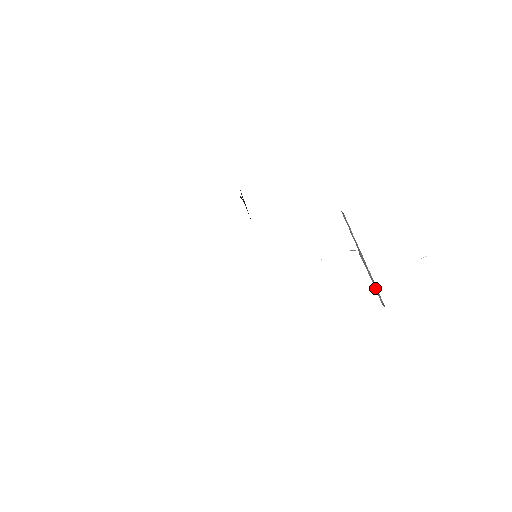
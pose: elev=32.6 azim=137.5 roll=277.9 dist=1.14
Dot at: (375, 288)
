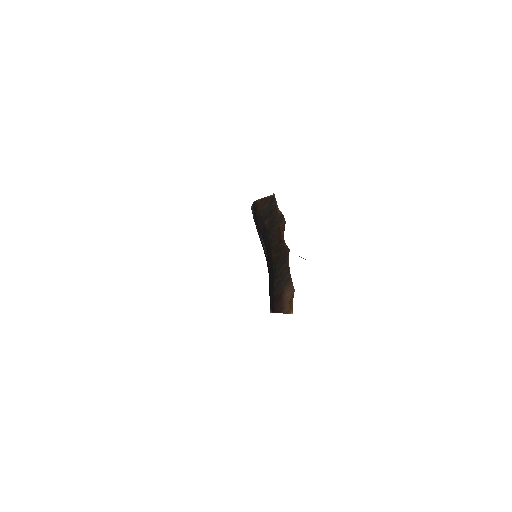
Dot at: occluded
